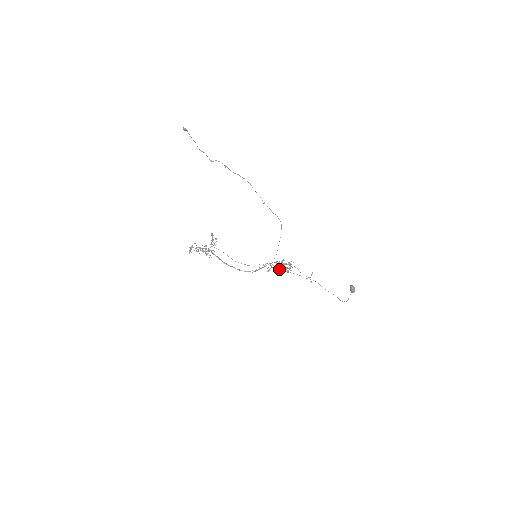
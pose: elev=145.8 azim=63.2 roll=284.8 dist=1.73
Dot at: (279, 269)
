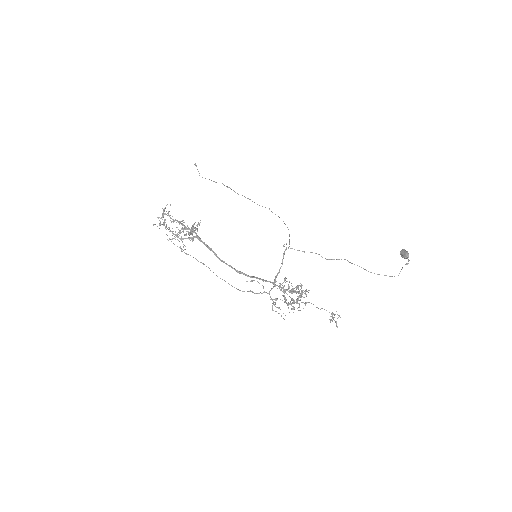
Dot at: occluded
